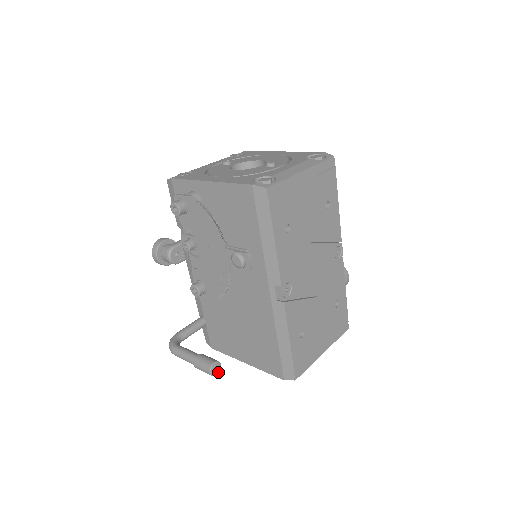
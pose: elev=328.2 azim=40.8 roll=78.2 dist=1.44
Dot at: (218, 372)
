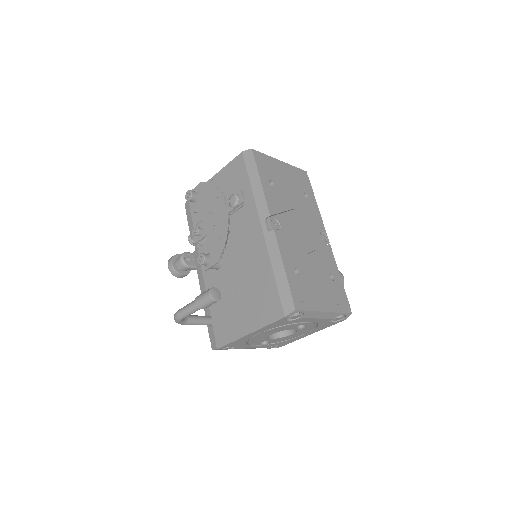
Dot at: (218, 299)
